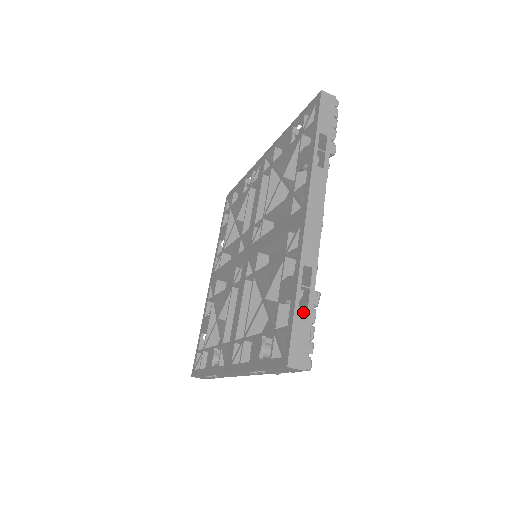
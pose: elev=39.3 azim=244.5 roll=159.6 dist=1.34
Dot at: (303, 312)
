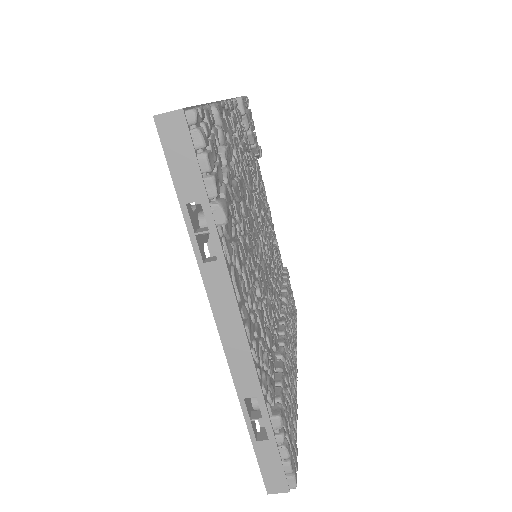
Dot at: occluded
